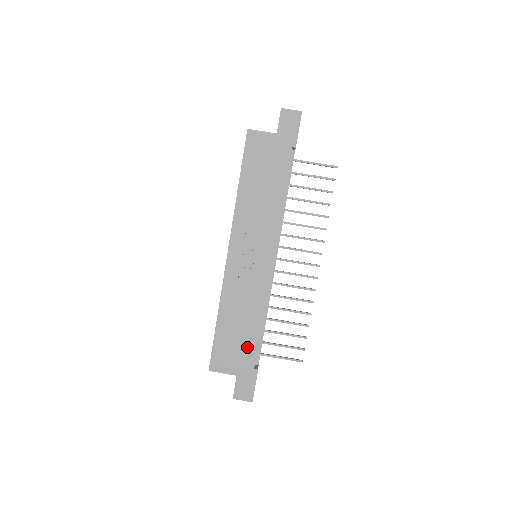
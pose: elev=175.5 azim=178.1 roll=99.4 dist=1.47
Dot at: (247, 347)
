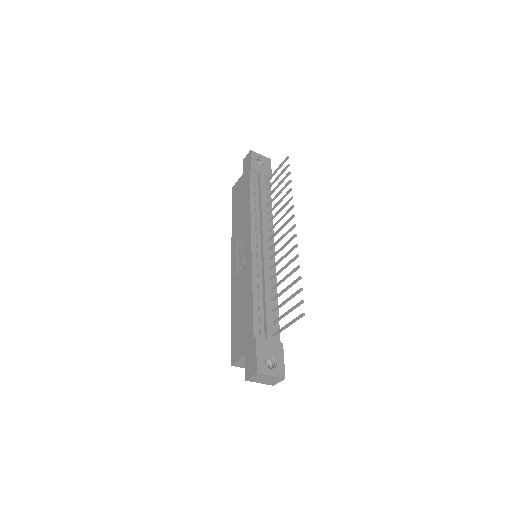
Dot at: (248, 323)
